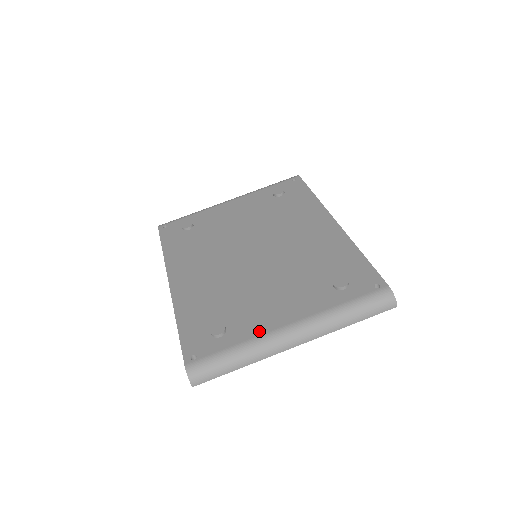
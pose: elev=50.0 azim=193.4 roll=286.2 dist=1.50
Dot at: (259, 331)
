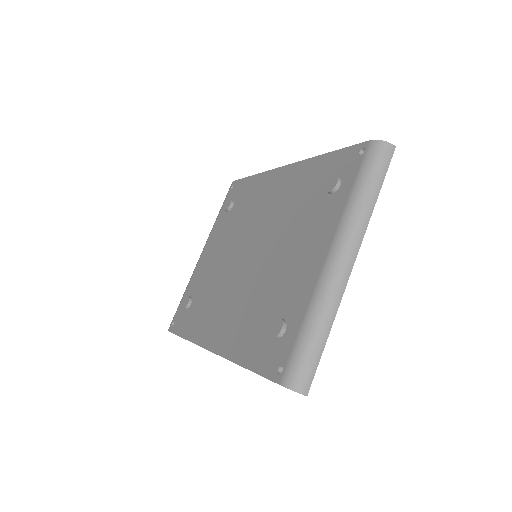
Dot at: (310, 288)
